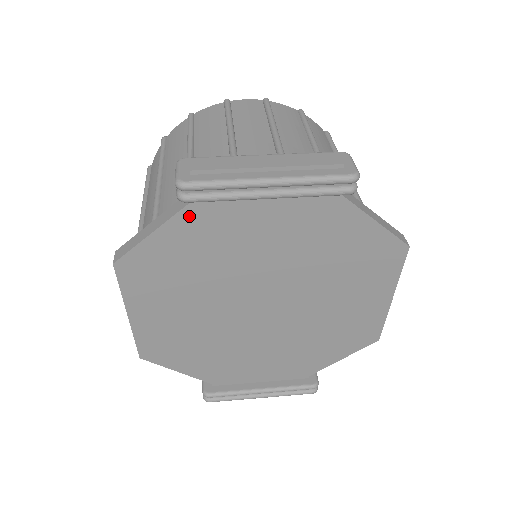
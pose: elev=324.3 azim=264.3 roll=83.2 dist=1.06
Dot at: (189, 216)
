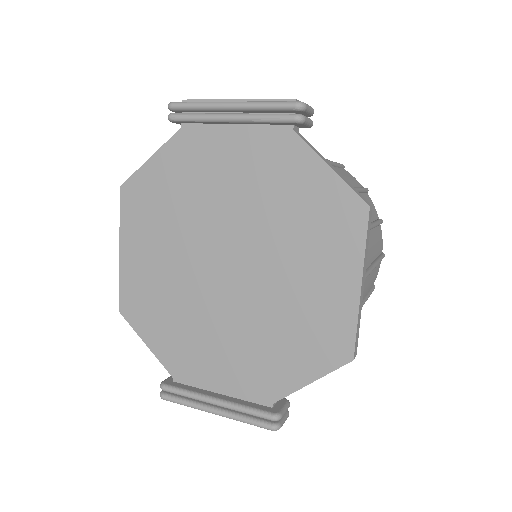
Dot at: (177, 143)
